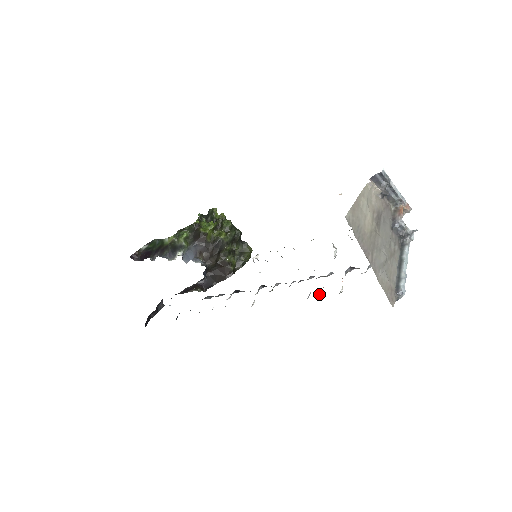
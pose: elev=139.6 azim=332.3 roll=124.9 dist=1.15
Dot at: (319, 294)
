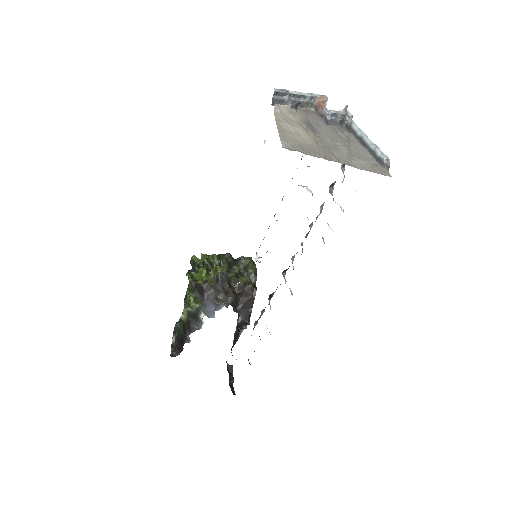
Dot at: (329, 230)
